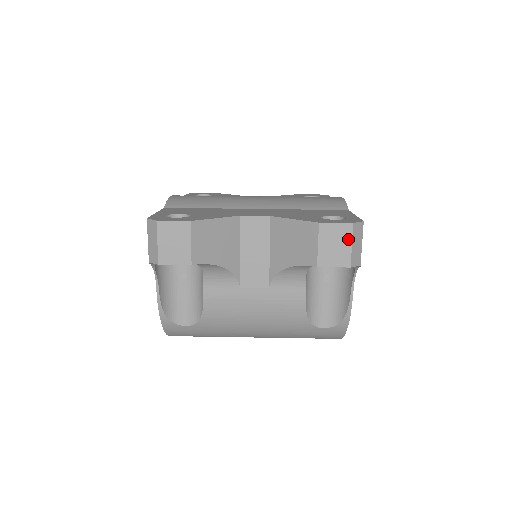
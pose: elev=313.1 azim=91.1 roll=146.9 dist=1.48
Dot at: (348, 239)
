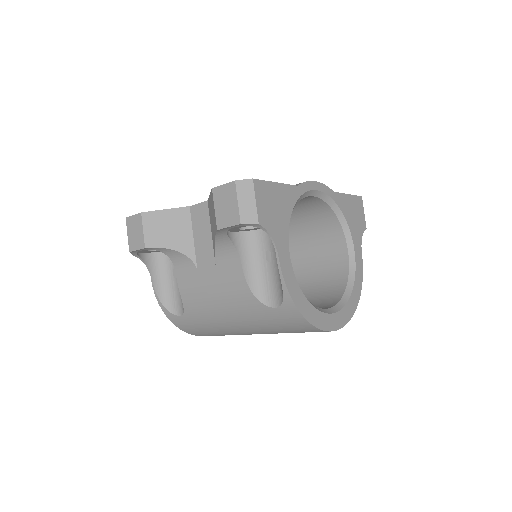
Dot at: (234, 197)
